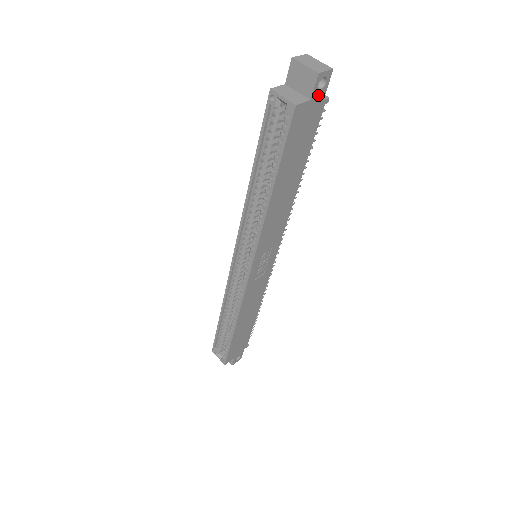
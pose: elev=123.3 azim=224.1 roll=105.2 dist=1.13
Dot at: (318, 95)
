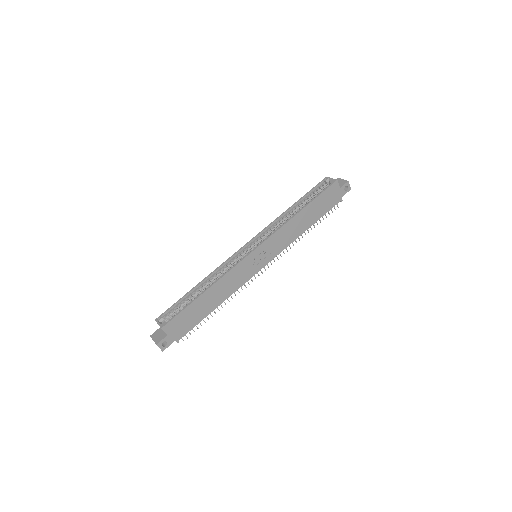
Dot at: (342, 191)
